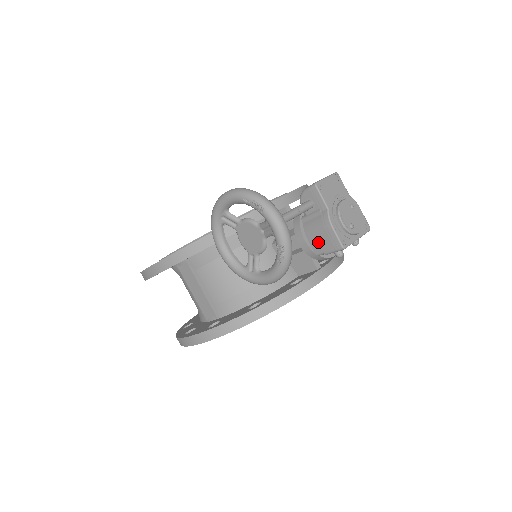
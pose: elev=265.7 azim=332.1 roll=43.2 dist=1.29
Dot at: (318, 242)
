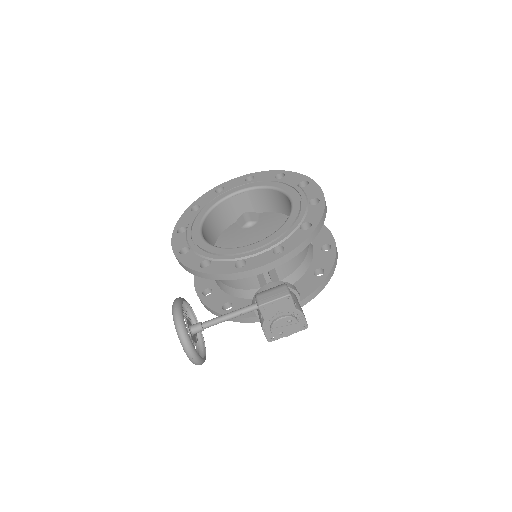
Dot at: occluded
